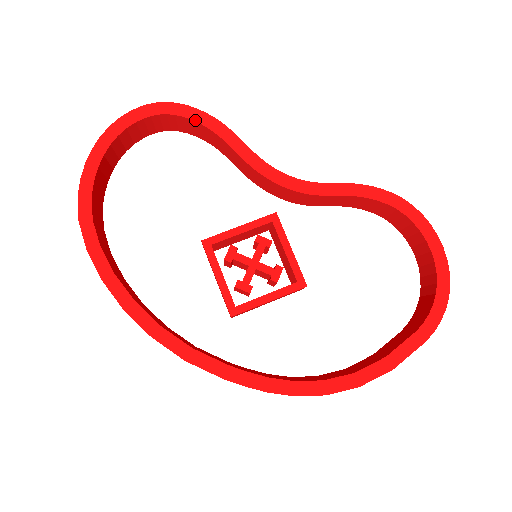
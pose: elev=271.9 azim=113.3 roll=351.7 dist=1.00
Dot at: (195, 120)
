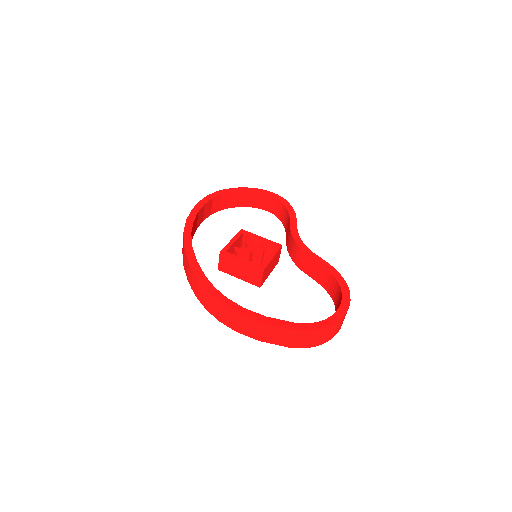
Dot at: (286, 207)
